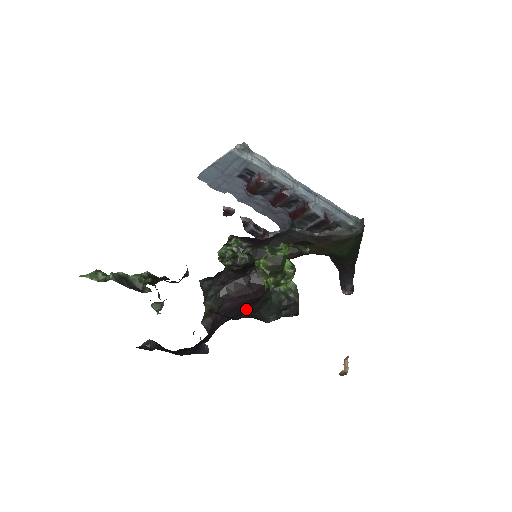
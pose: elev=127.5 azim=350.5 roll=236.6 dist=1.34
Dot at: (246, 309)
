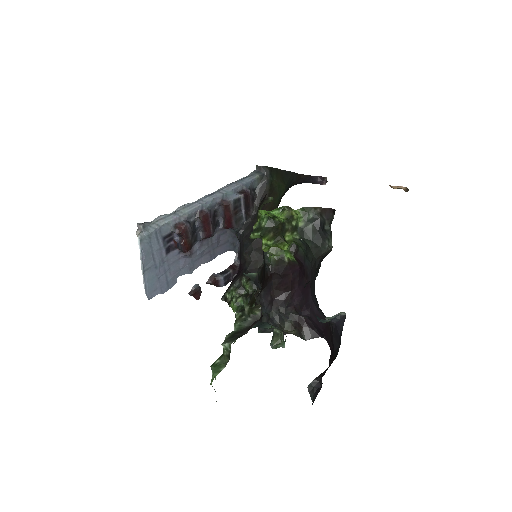
Dot at: (308, 279)
